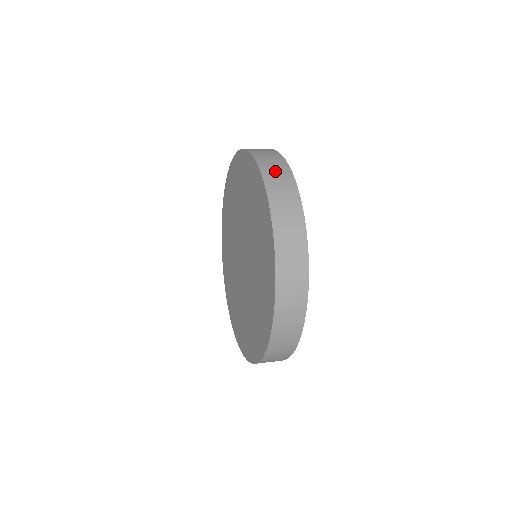
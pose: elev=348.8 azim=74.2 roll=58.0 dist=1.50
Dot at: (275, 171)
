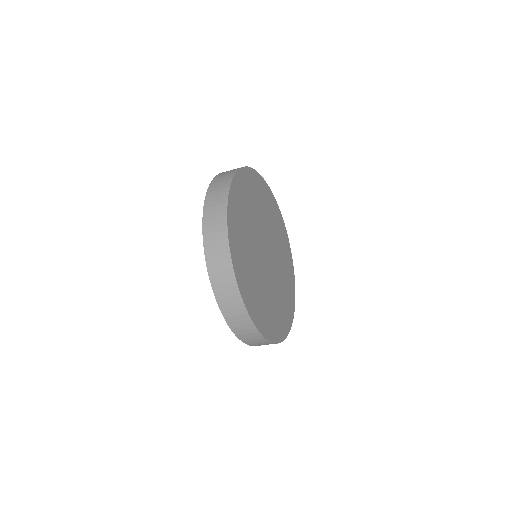
Dot at: occluded
